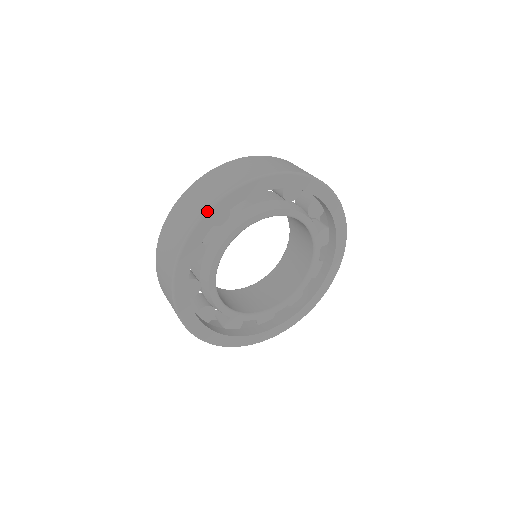
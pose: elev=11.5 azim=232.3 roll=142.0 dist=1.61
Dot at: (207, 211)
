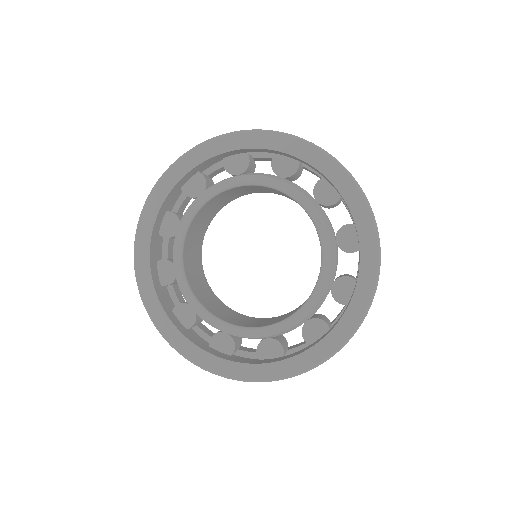
Dot at: (138, 222)
